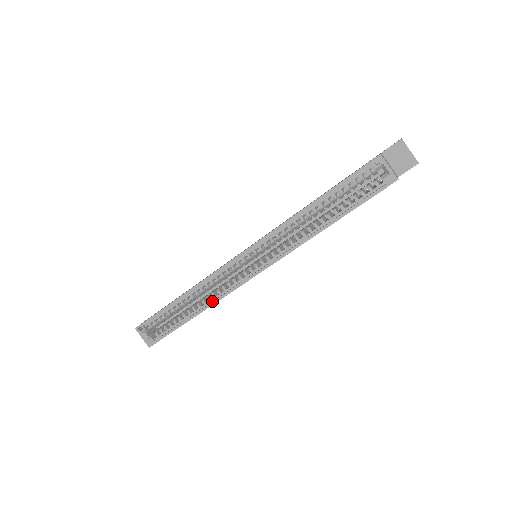
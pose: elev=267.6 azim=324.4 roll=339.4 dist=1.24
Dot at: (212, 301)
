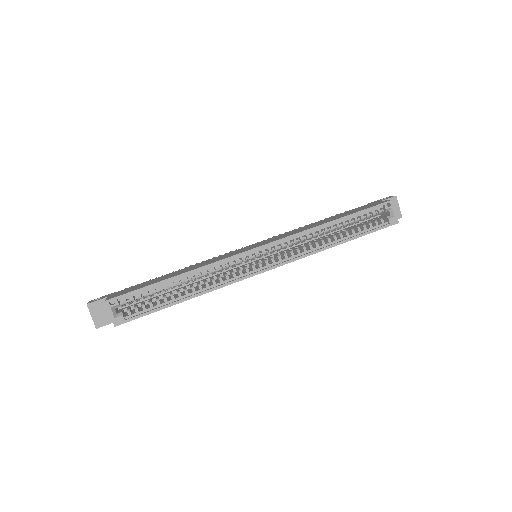
Dot at: (210, 288)
